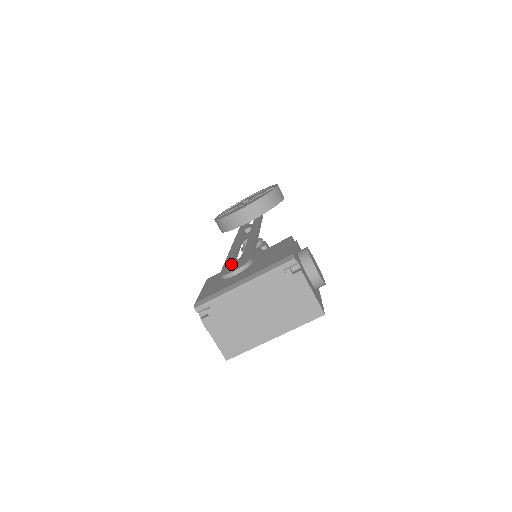
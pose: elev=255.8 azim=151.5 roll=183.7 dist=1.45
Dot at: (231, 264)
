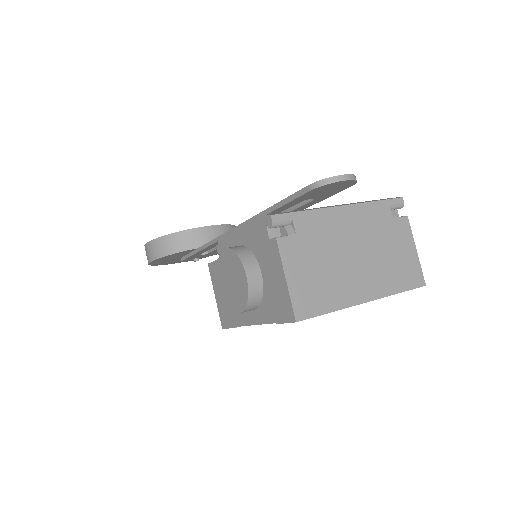
Dot at: occluded
